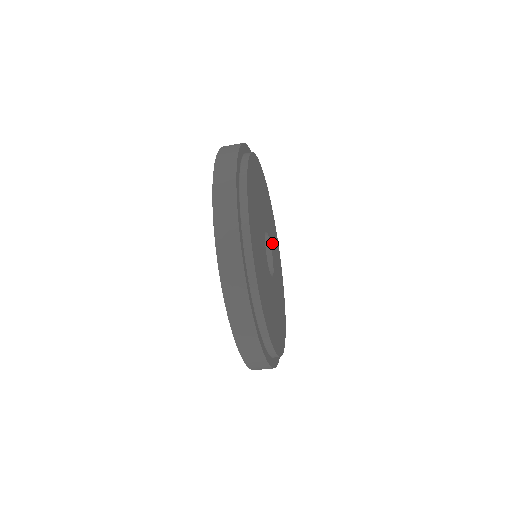
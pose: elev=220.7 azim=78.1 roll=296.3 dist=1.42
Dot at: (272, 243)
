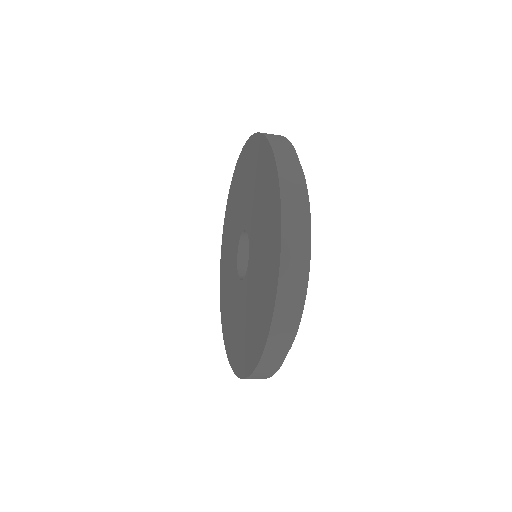
Dot at: occluded
